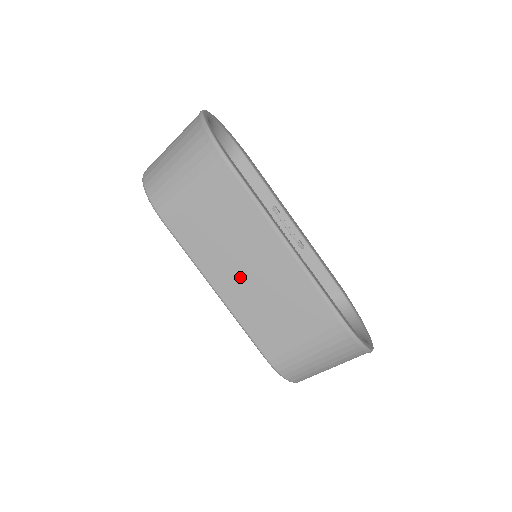
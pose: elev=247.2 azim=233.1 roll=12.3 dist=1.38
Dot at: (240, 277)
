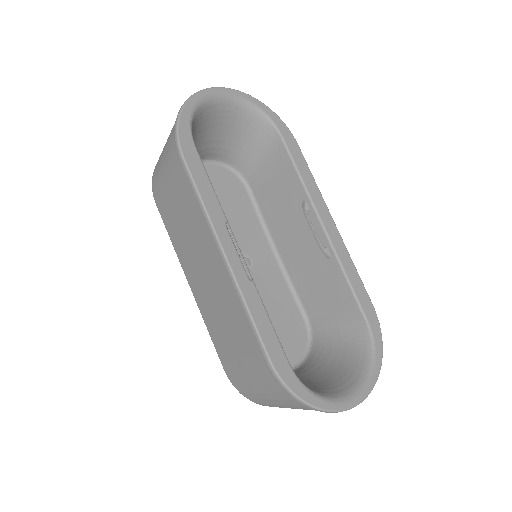
Dot at: (200, 277)
